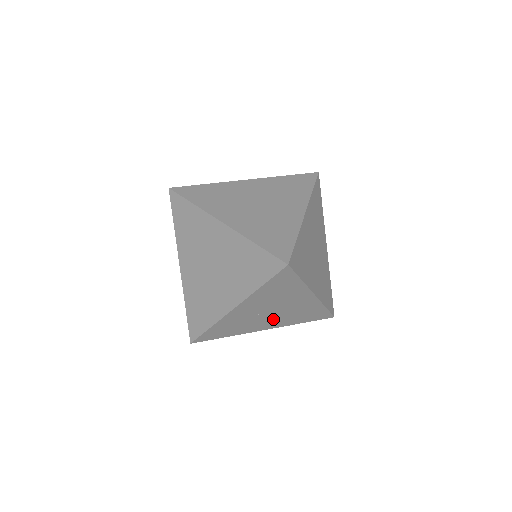
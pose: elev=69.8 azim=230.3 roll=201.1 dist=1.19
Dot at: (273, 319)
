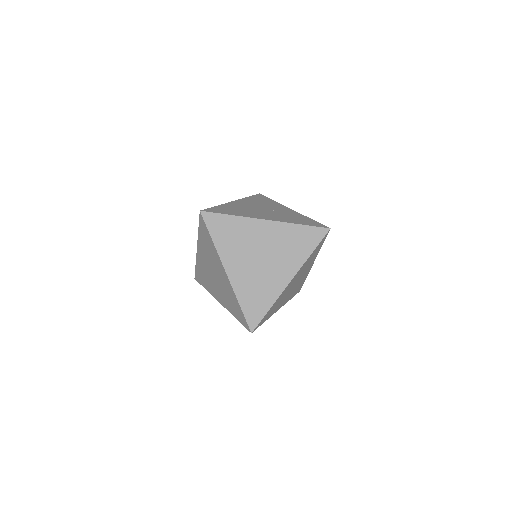
Dot at: occluded
